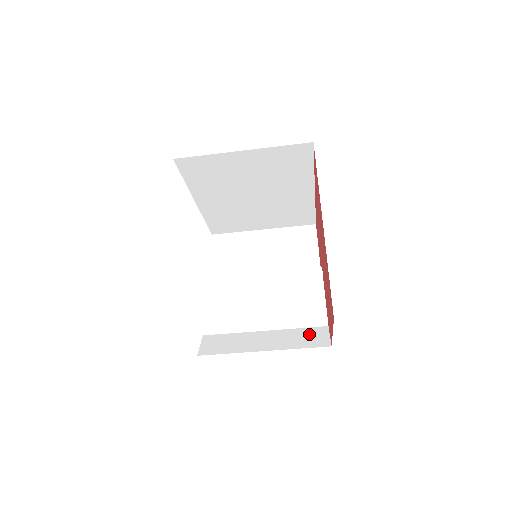
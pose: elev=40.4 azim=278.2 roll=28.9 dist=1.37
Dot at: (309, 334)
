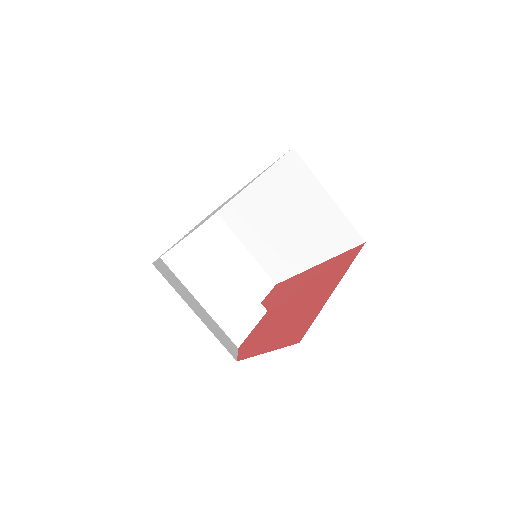
Dot at: (226, 338)
